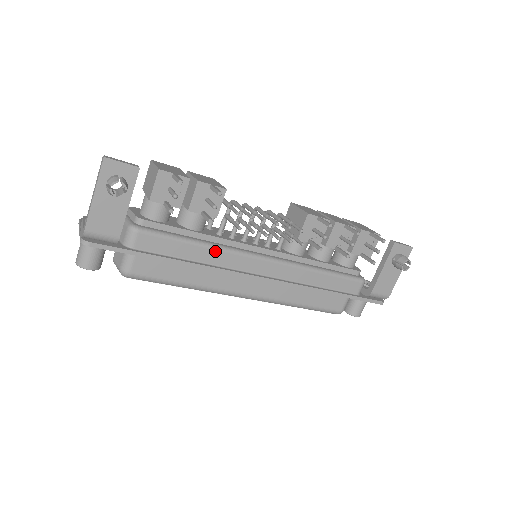
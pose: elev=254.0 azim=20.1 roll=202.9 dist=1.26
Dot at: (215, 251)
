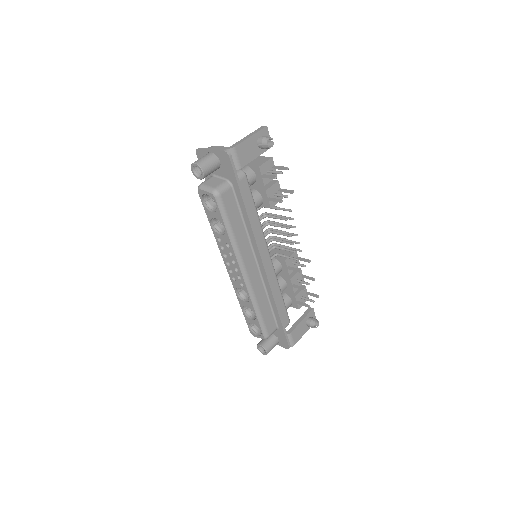
Dot at: (259, 225)
